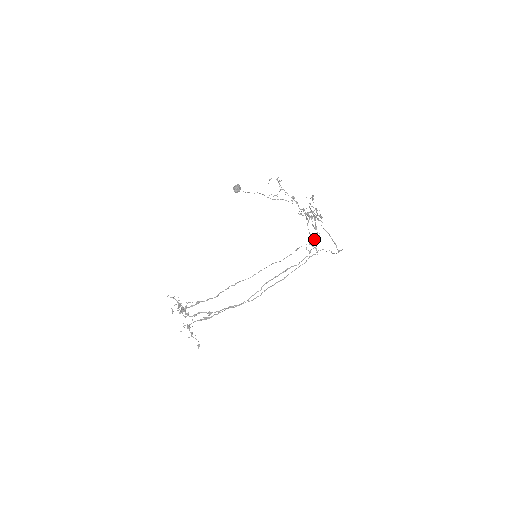
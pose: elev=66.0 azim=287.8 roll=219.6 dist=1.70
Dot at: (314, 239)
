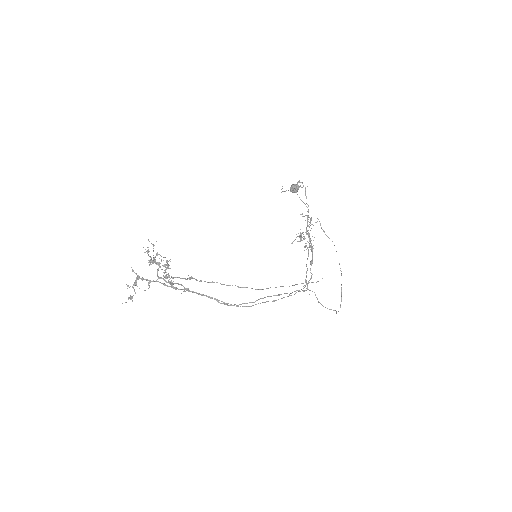
Dot at: occluded
